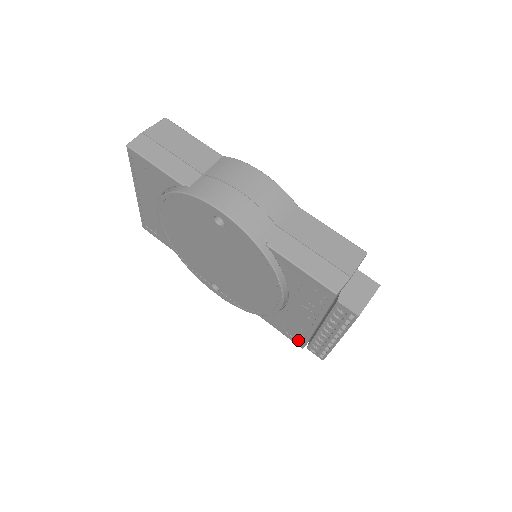
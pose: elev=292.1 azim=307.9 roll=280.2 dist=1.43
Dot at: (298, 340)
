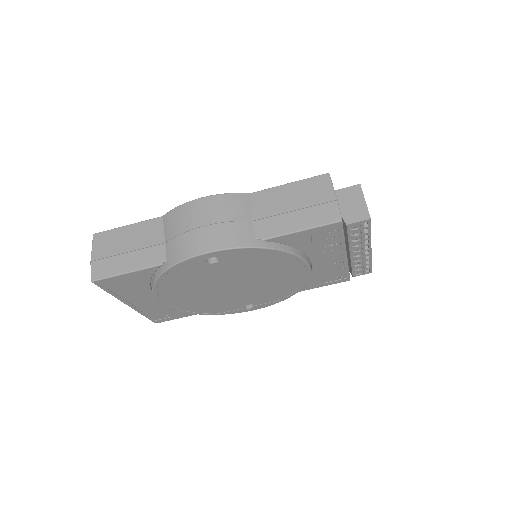
Dot at: (342, 278)
